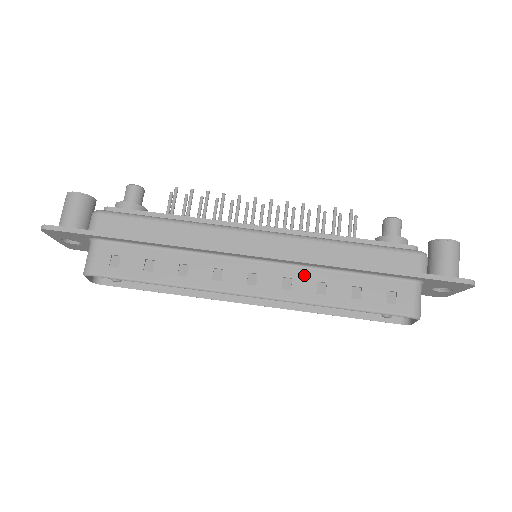
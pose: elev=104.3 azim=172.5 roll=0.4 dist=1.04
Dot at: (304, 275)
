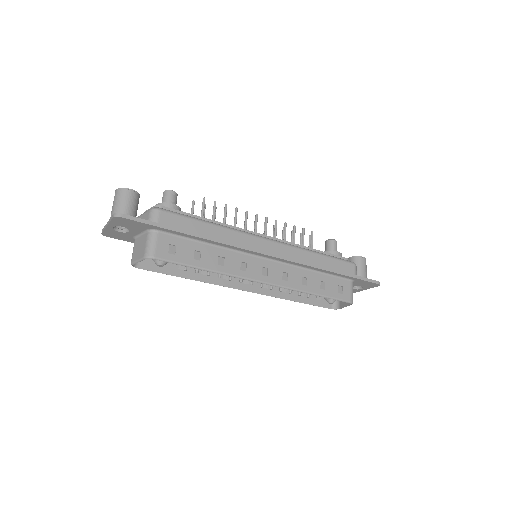
Dot at: (295, 271)
